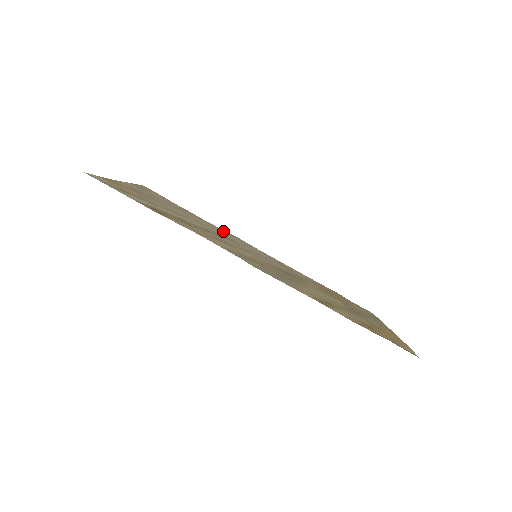
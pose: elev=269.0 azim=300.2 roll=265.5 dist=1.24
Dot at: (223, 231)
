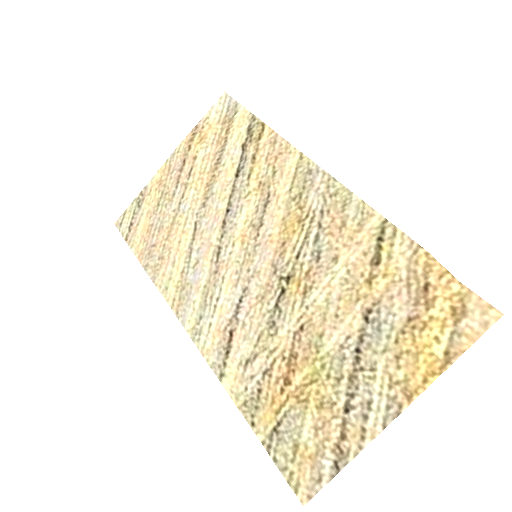
Dot at: (177, 278)
